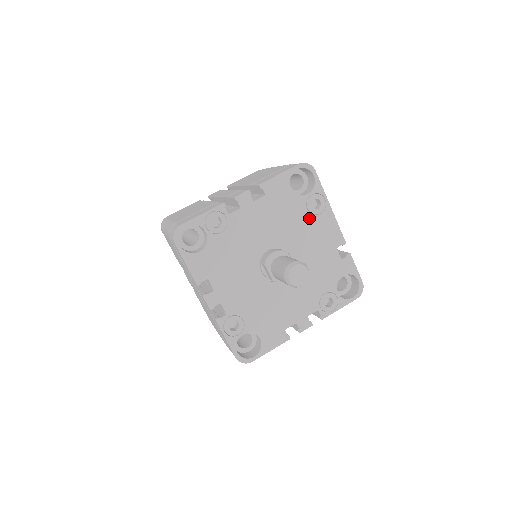
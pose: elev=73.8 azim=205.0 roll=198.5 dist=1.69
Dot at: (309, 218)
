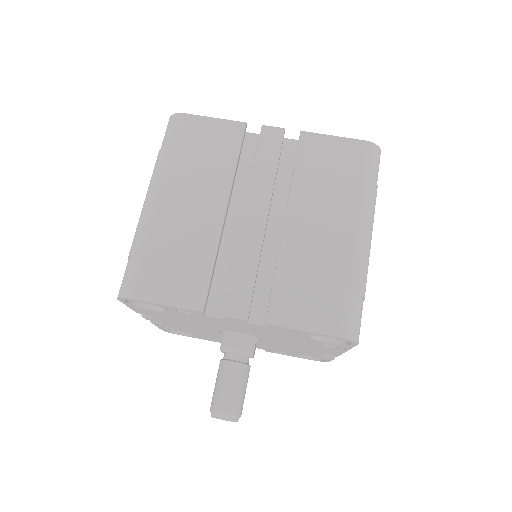
Dot at: (310, 344)
